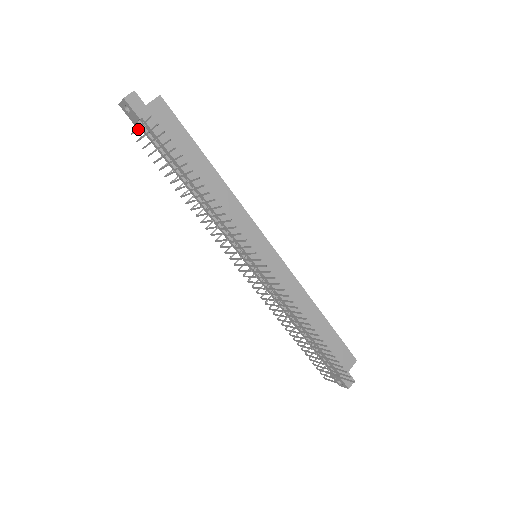
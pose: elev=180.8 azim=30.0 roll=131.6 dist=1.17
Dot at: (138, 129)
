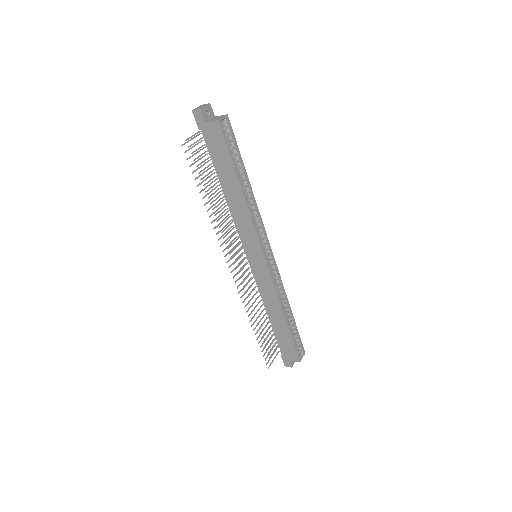
Dot at: occluded
